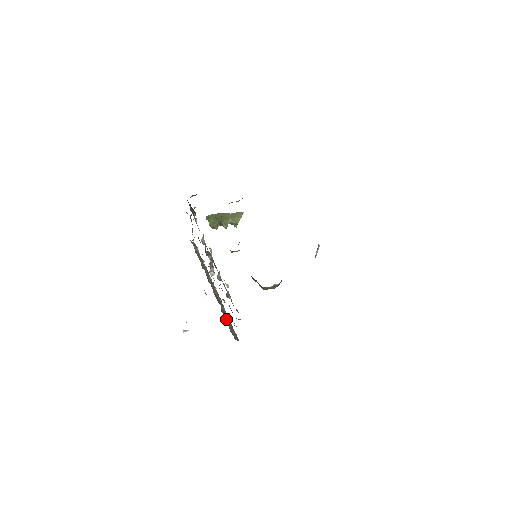
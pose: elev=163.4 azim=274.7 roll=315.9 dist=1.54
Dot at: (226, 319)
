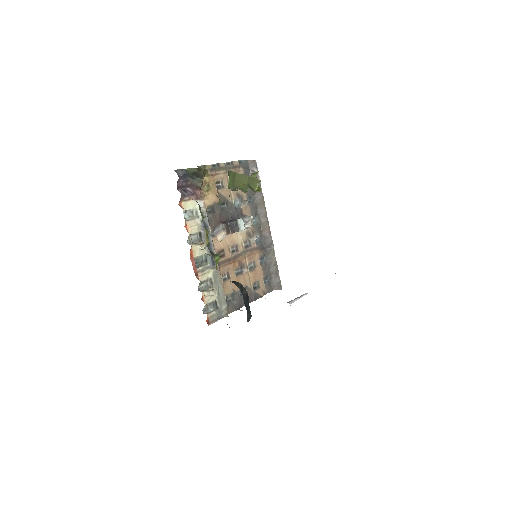
Dot at: (270, 266)
